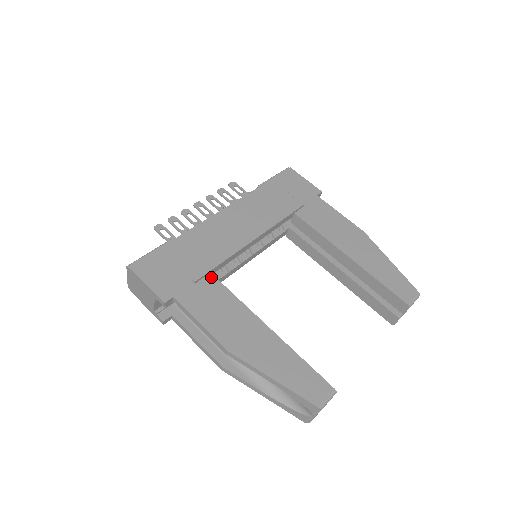
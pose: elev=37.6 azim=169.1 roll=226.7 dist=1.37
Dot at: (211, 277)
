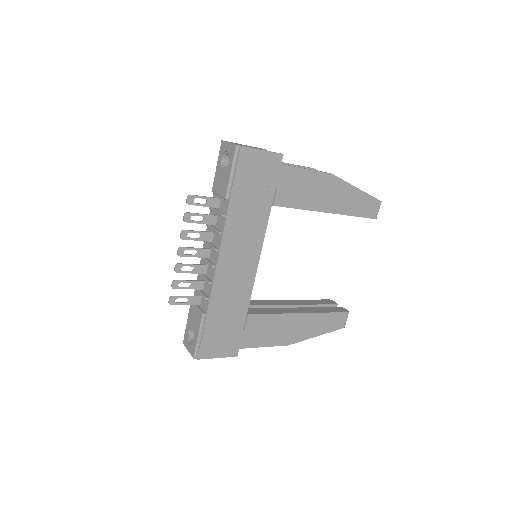
Dot at: (251, 317)
